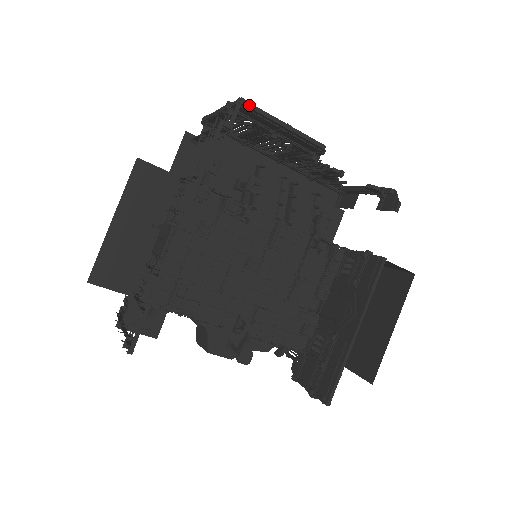
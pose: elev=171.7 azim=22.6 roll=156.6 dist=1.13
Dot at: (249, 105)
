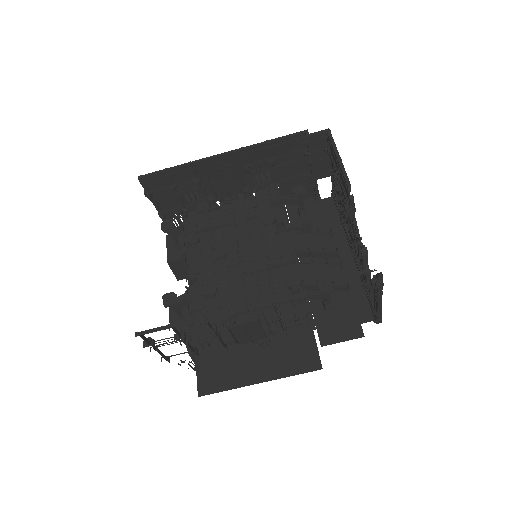
Dot at: (330, 135)
